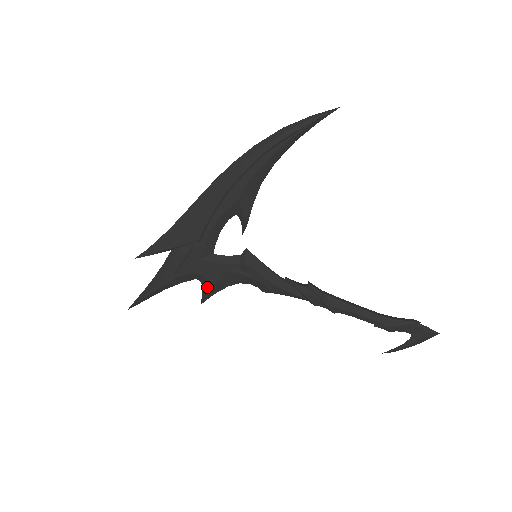
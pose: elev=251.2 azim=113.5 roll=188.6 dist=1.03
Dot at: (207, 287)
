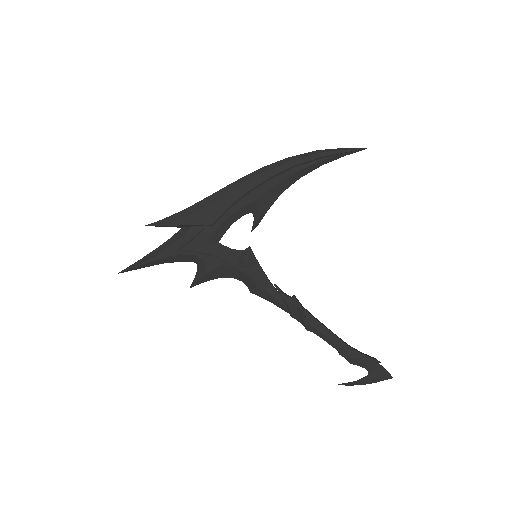
Dot at: (202, 272)
